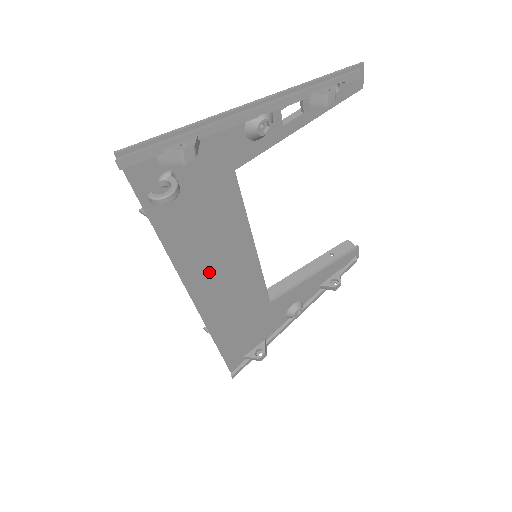
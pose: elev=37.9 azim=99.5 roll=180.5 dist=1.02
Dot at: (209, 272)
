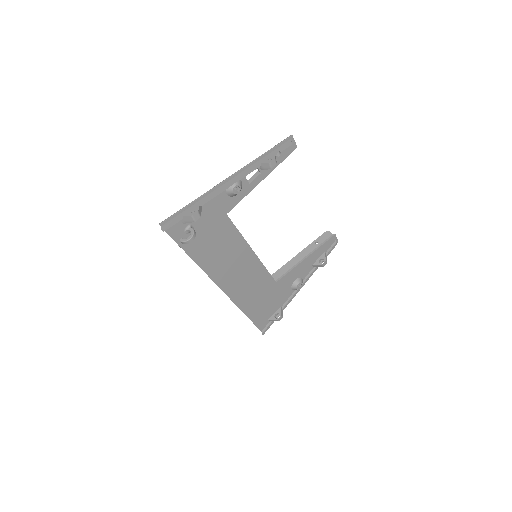
Dot at: (227, 271)
